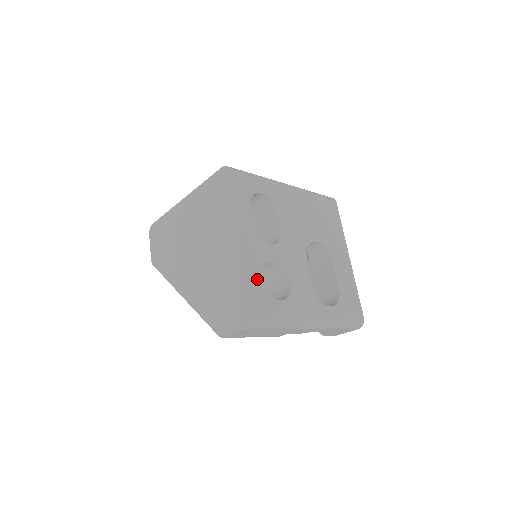
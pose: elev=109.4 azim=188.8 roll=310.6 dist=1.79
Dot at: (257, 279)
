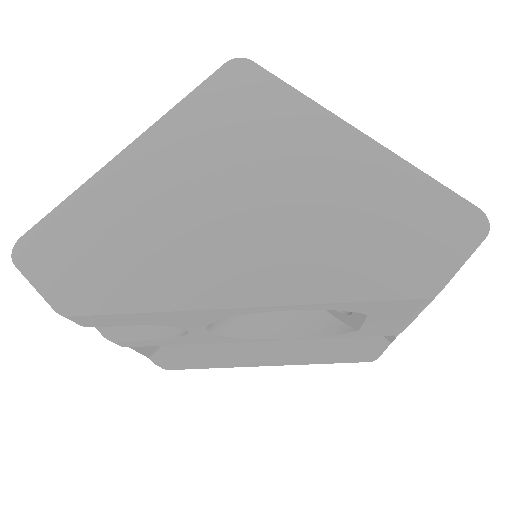
Dot at: occluded
